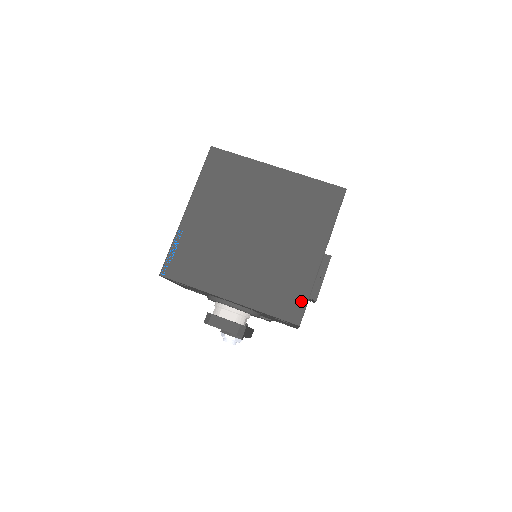
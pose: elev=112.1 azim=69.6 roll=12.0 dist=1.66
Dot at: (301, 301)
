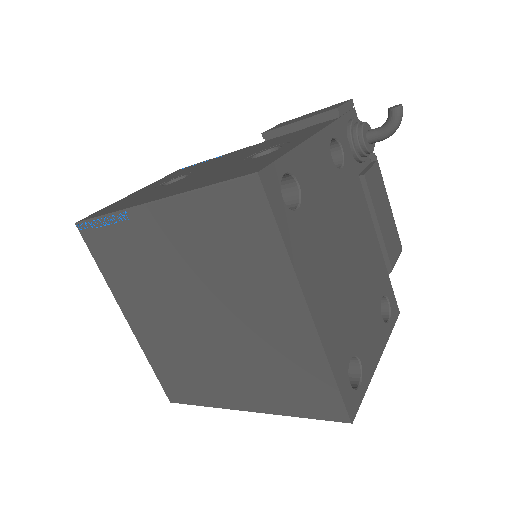
Dot at: (189, 399)
